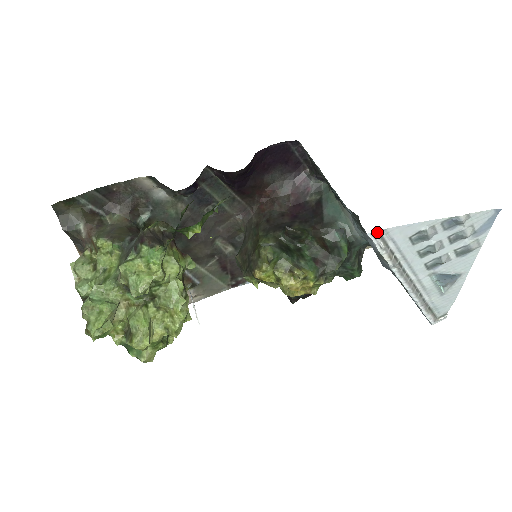
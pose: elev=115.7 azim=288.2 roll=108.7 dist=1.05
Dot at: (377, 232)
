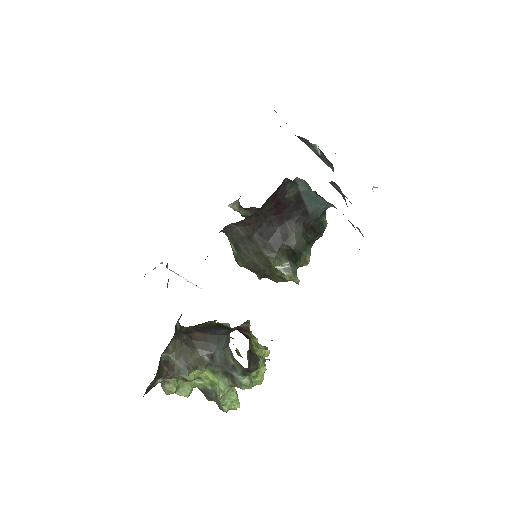
Dot at: occluded
